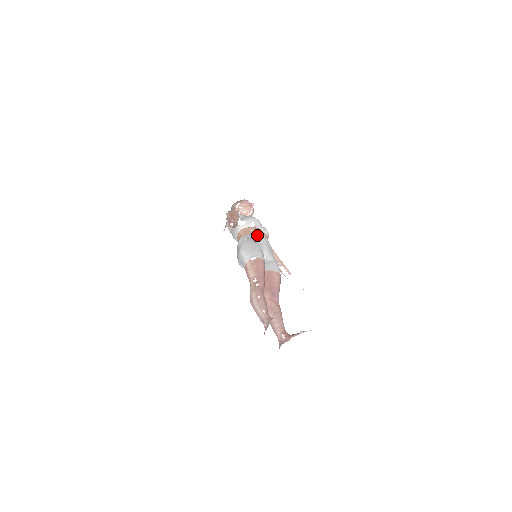
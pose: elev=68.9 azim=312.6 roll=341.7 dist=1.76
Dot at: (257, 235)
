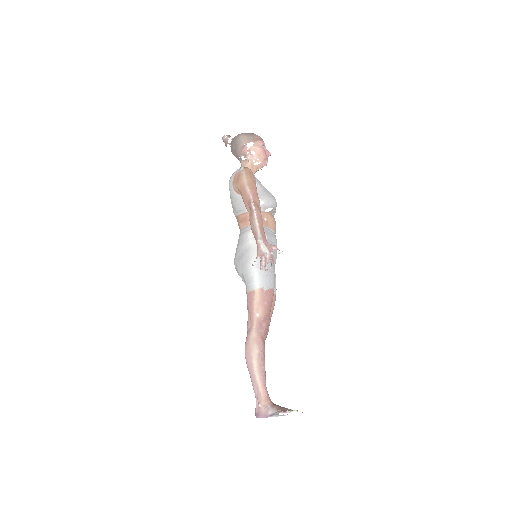
Dot at: (271, 233)
